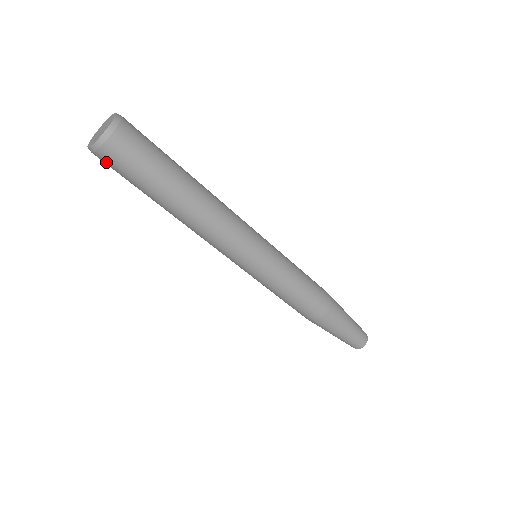
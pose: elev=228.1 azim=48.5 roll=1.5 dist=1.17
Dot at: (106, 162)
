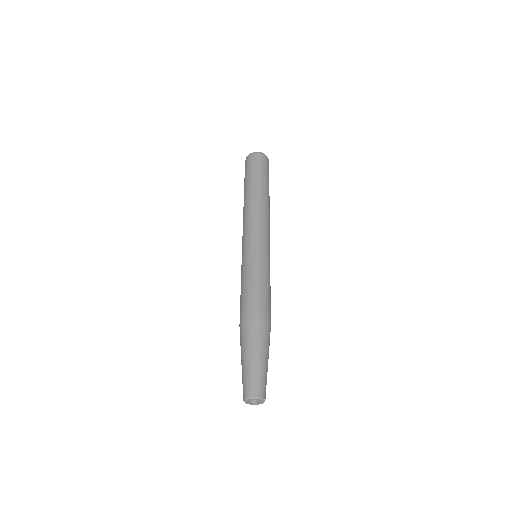
Dot at: (250, 160)
